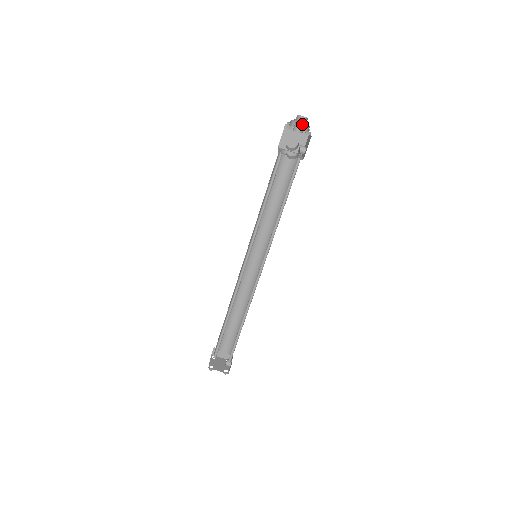
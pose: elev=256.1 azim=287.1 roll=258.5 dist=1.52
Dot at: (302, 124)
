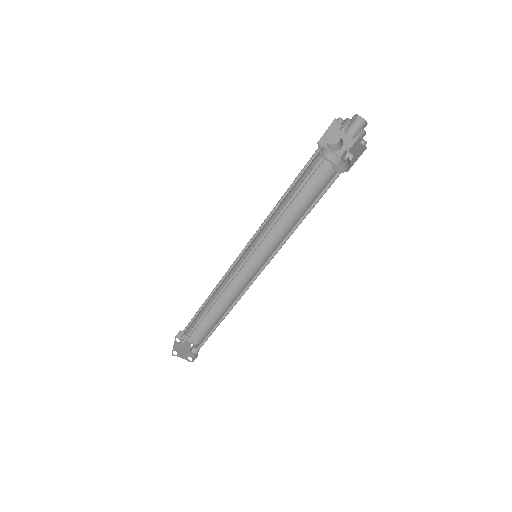
Dot at: (359, 128)
